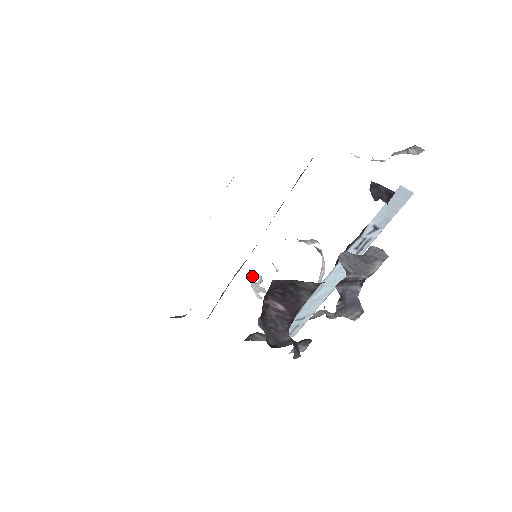
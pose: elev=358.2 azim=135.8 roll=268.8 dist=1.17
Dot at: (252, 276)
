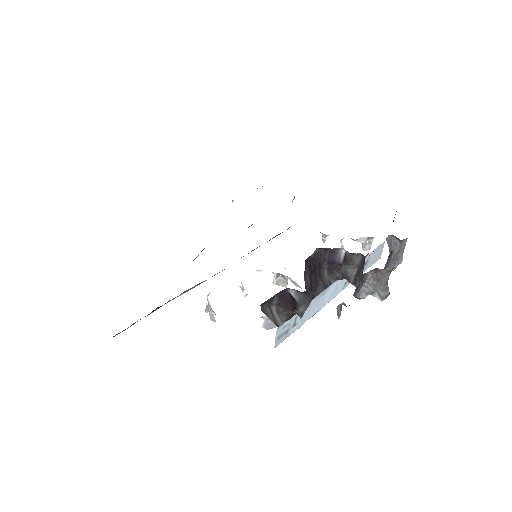
Dot at: occluded
